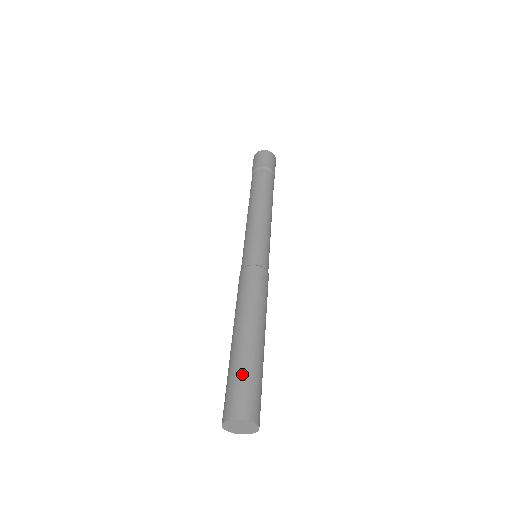
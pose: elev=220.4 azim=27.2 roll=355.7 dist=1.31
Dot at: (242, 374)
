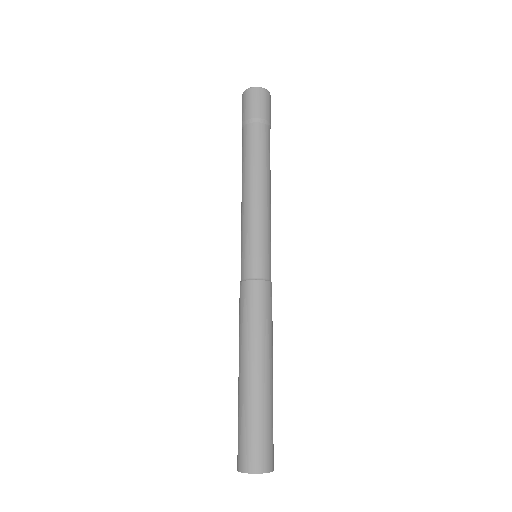
Dot at: (265, 423)
